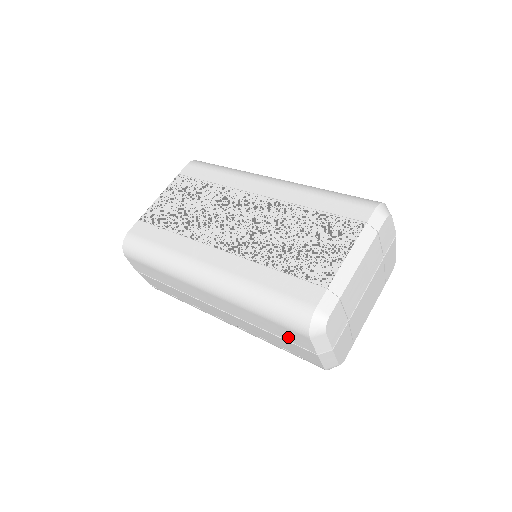
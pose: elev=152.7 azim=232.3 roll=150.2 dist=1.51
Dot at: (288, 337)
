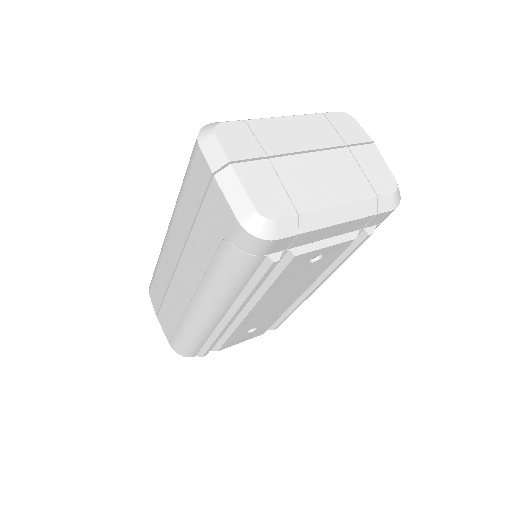
Dot at: (199, 189)
